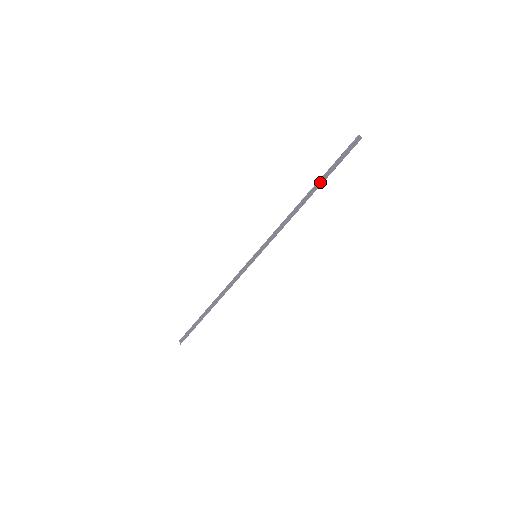
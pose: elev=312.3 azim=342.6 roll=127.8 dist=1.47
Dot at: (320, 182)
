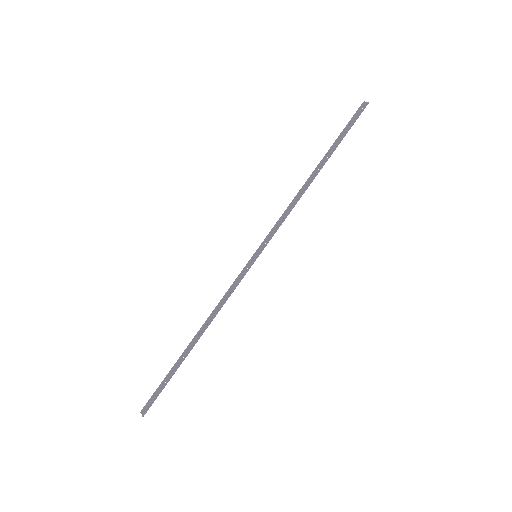
Dot at: (328, 154)
